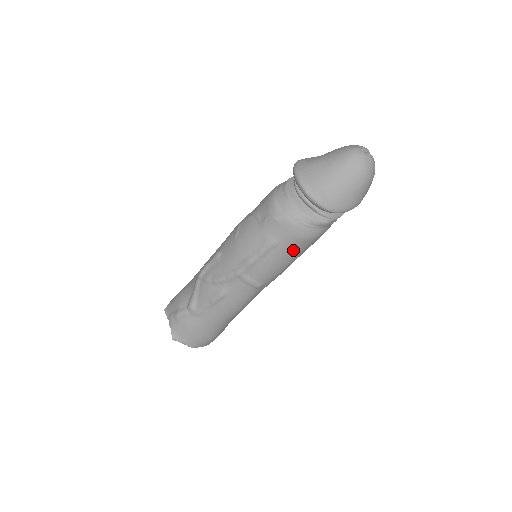
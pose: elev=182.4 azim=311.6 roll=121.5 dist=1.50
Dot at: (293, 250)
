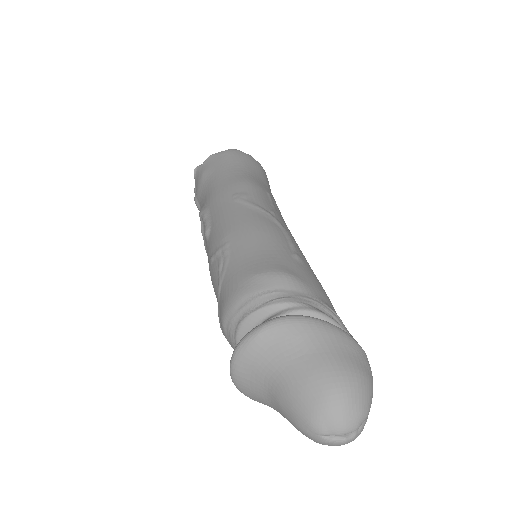
Dot at: occluded
